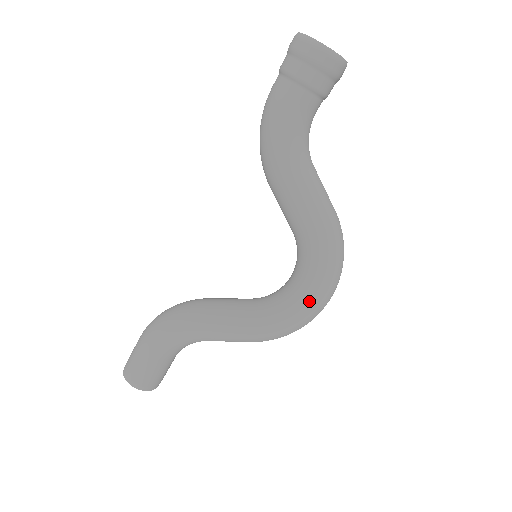
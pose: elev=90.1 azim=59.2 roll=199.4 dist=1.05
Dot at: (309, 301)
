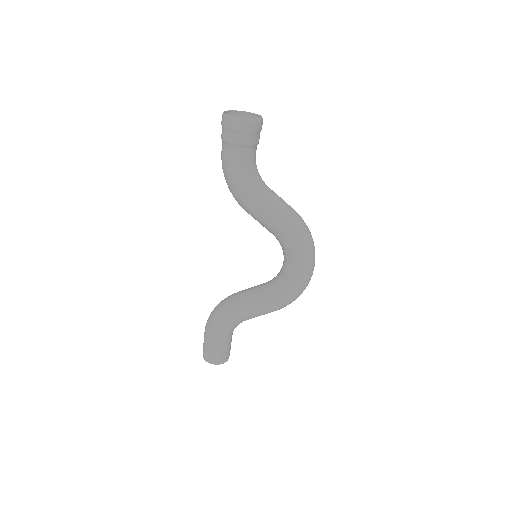
Dot at: (299, 274)
